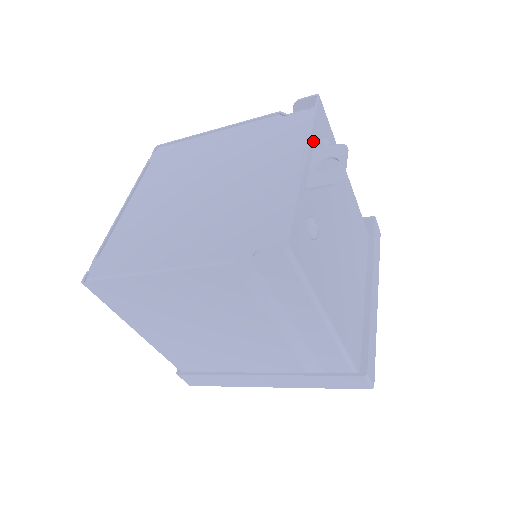
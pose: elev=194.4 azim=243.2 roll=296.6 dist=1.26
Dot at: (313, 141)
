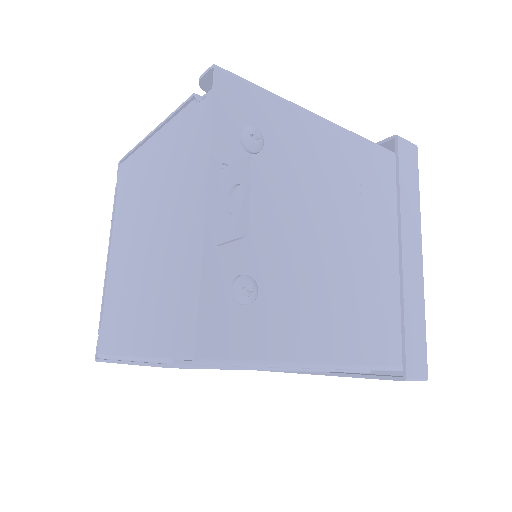
Dot at: (218, 157)
